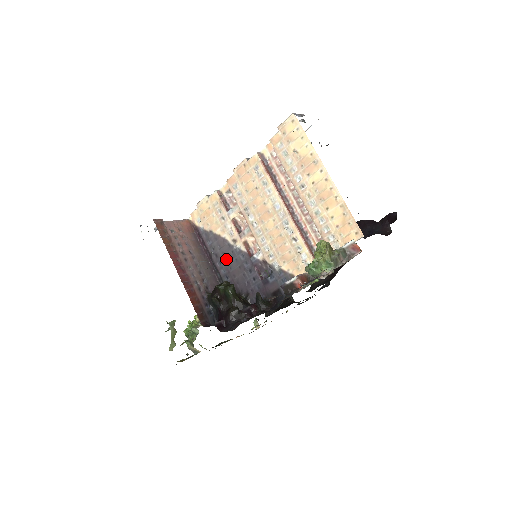
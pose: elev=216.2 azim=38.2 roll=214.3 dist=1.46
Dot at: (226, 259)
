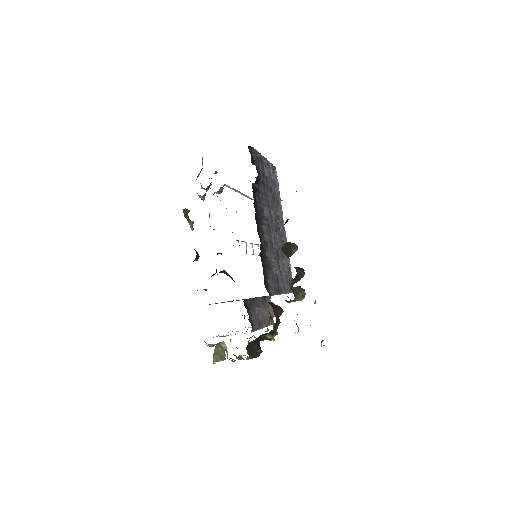
Dot at: occluded
